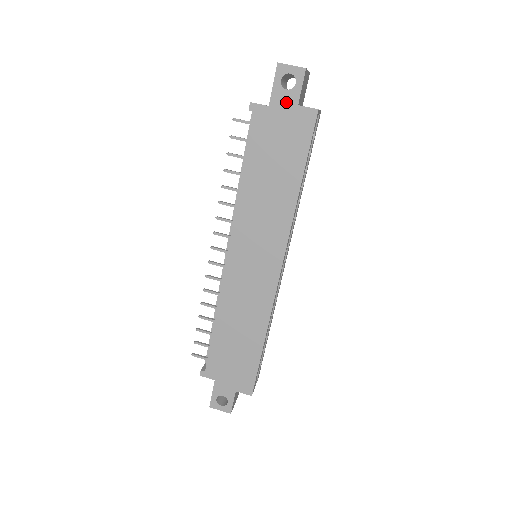
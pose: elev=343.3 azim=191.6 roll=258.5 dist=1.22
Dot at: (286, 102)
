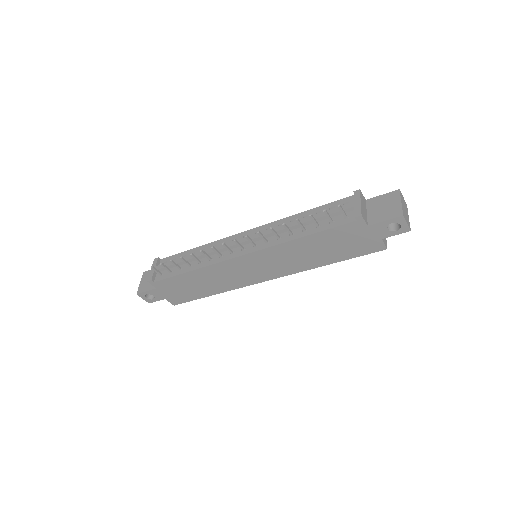
Dot at: (379, 233)
